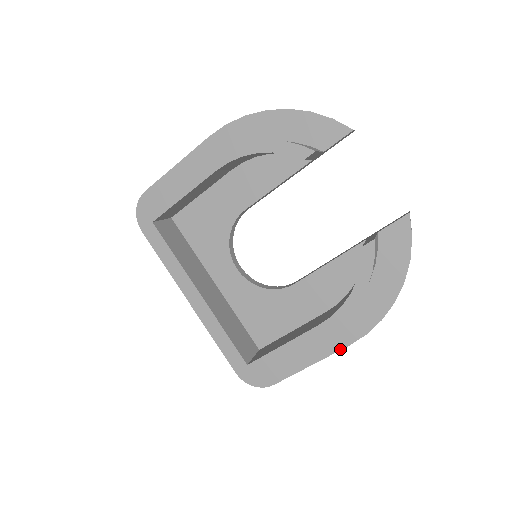
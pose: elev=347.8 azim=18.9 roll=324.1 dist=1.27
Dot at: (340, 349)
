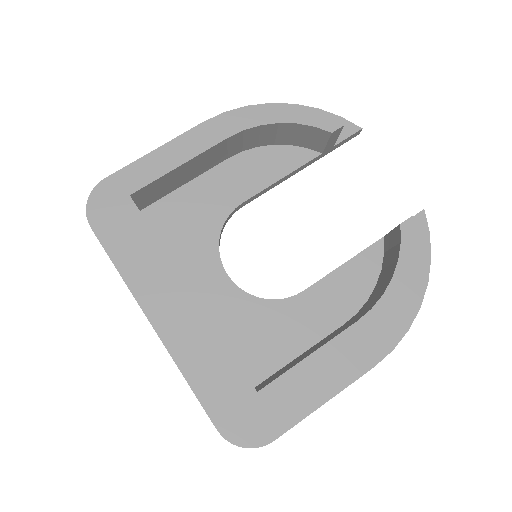
Dot at: (363, 373)
